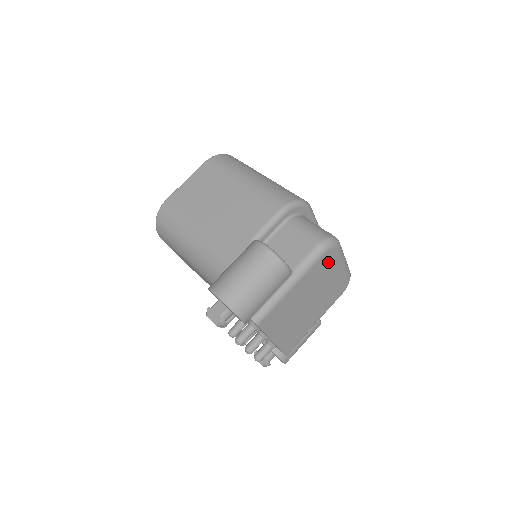
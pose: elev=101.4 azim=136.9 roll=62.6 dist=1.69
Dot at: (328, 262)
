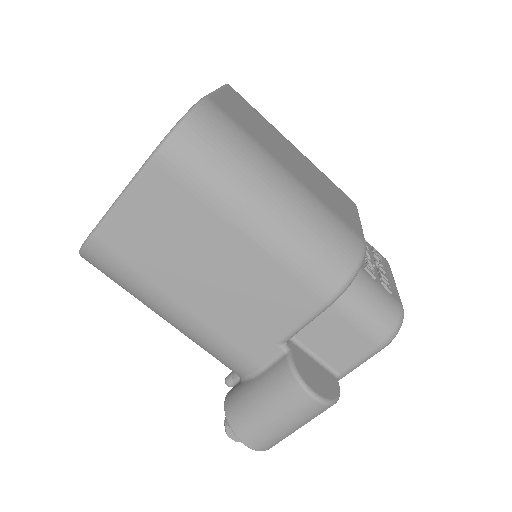
Dot at: occluded
